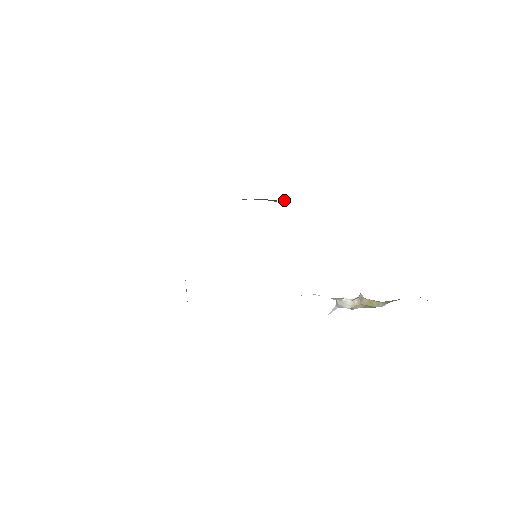
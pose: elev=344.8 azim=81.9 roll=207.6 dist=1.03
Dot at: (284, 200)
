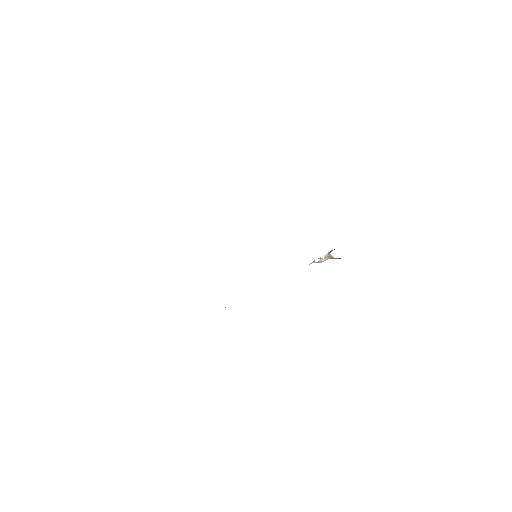
Dot at: occluded
